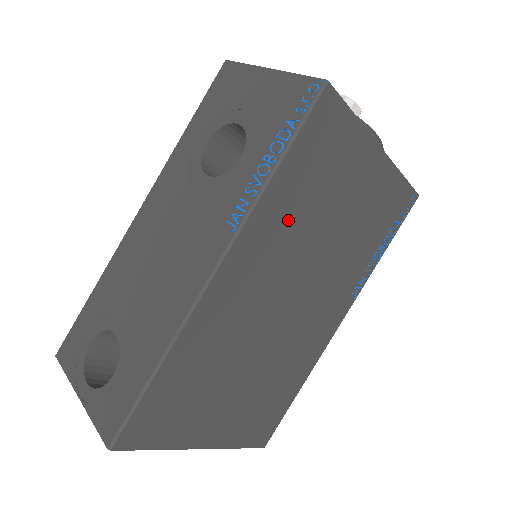
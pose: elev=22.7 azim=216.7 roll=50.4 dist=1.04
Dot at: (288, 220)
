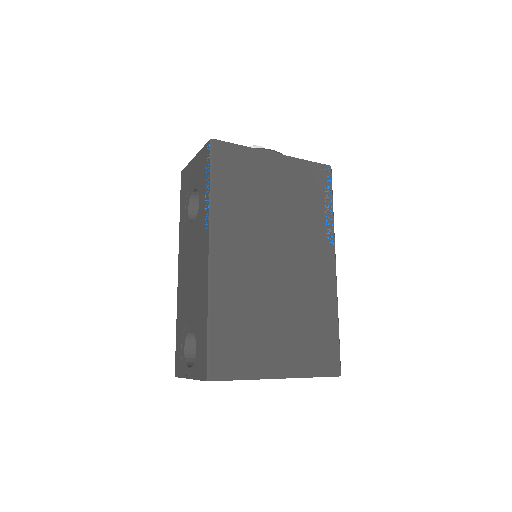
Dot at: (238, 212)
